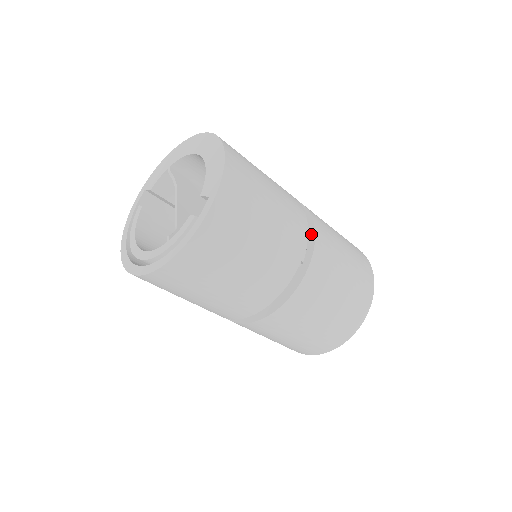
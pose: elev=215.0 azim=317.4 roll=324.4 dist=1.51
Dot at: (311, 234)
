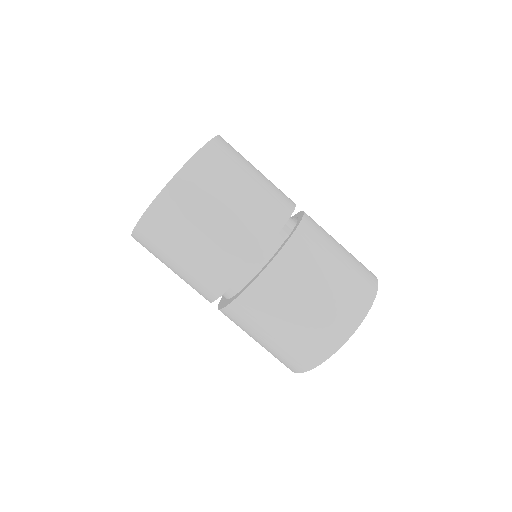
Dot at: (301, 215)
